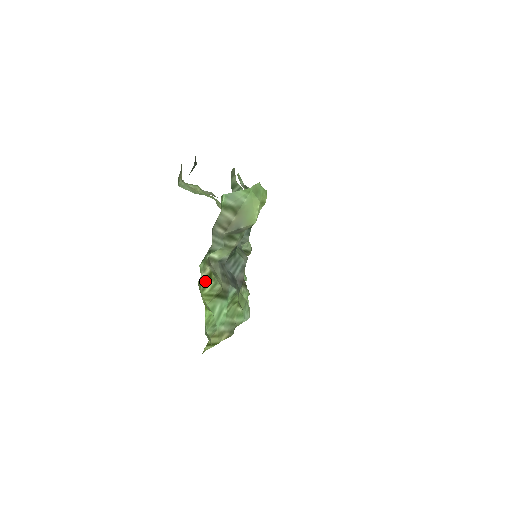
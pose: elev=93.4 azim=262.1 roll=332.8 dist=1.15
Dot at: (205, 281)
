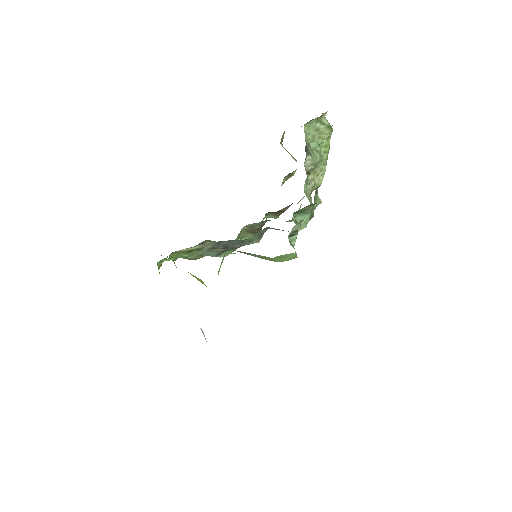
Dot at: (182, 252)
